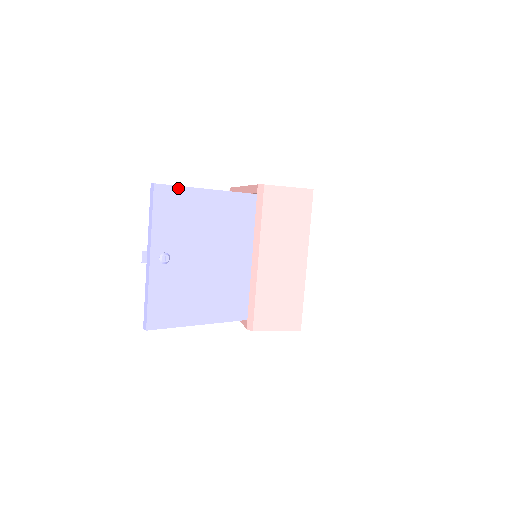
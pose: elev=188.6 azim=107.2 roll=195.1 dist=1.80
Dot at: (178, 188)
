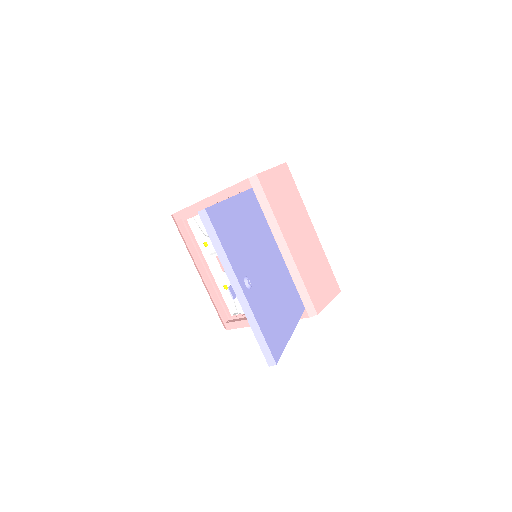
Dot at: (218, 206)
